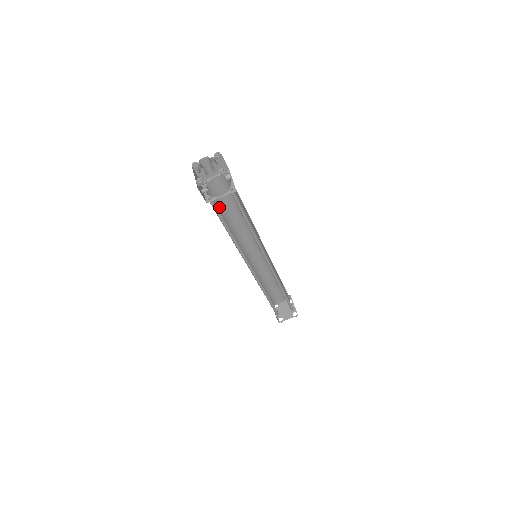
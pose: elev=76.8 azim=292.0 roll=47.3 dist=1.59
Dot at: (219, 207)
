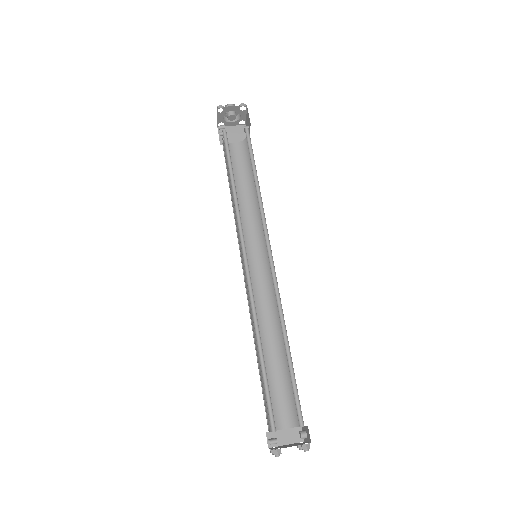
Dot at: occluded
